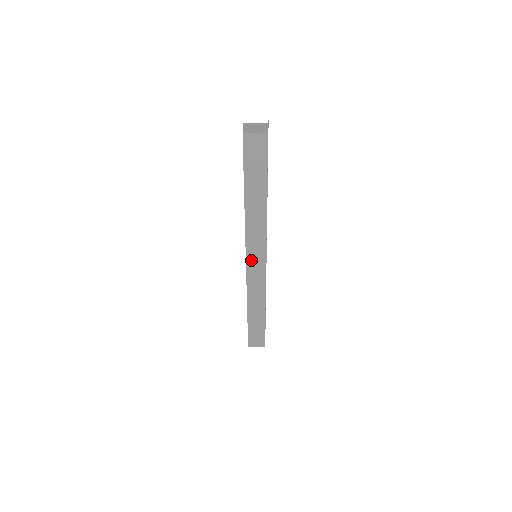
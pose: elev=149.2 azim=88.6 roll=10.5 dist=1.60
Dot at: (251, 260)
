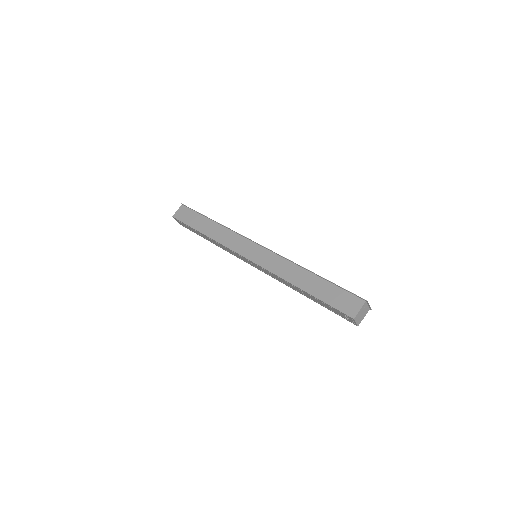
Dot at: occluded
